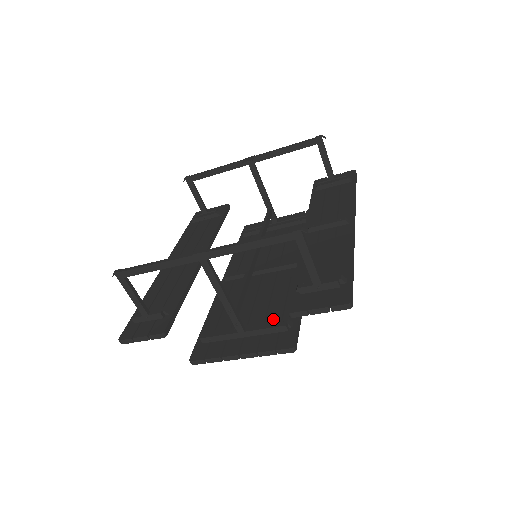
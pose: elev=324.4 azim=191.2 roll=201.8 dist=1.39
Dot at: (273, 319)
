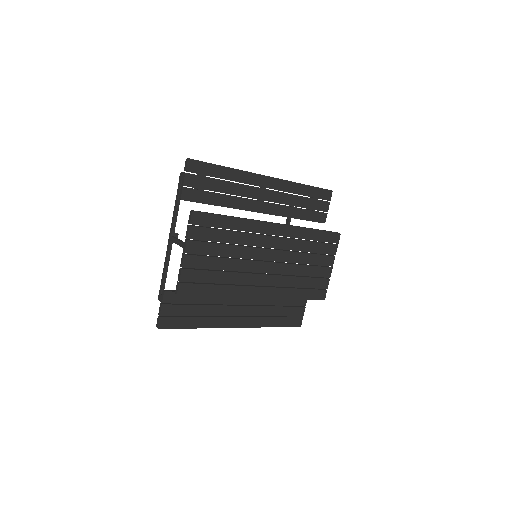
Dot at: (216, 235)
